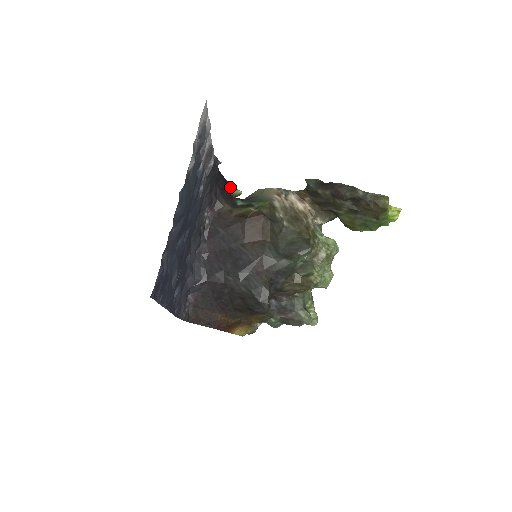
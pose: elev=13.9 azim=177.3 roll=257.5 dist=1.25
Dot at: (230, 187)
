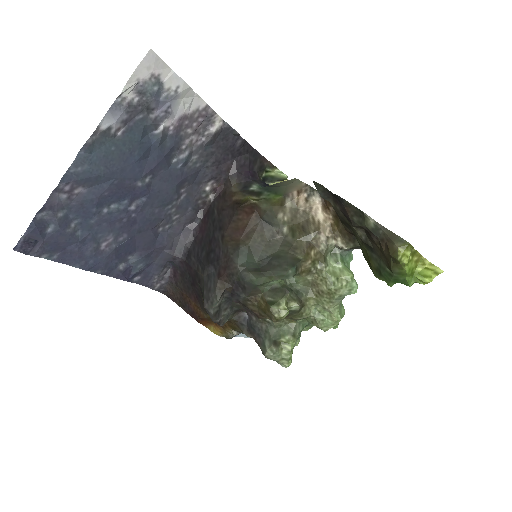
Dot at: (268, 166)
